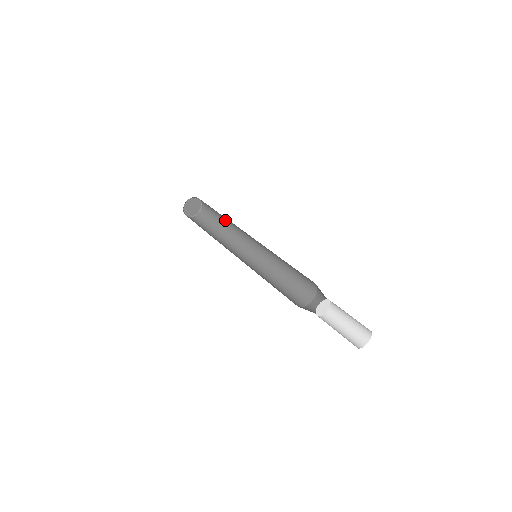
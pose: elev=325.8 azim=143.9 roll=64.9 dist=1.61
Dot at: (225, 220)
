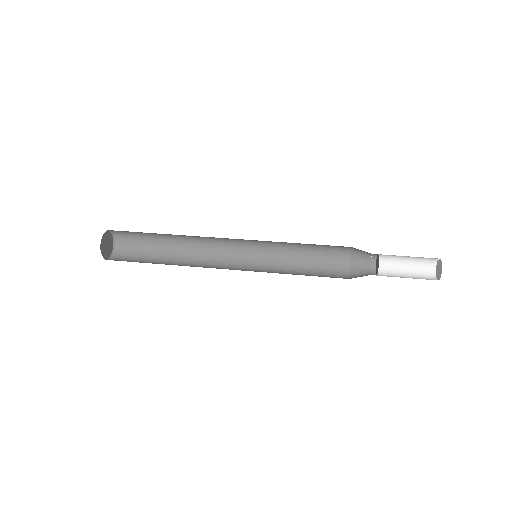
Dot at: (171, 244)
